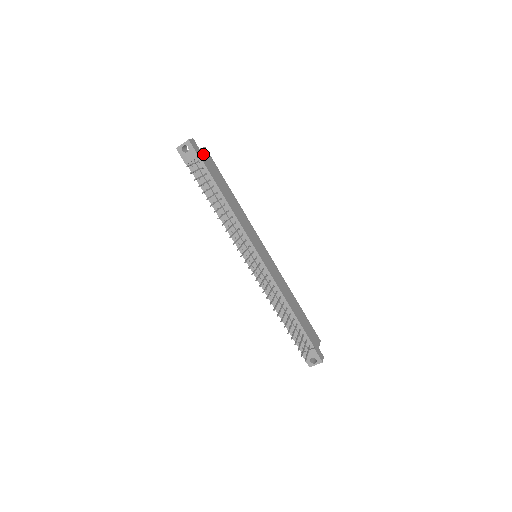
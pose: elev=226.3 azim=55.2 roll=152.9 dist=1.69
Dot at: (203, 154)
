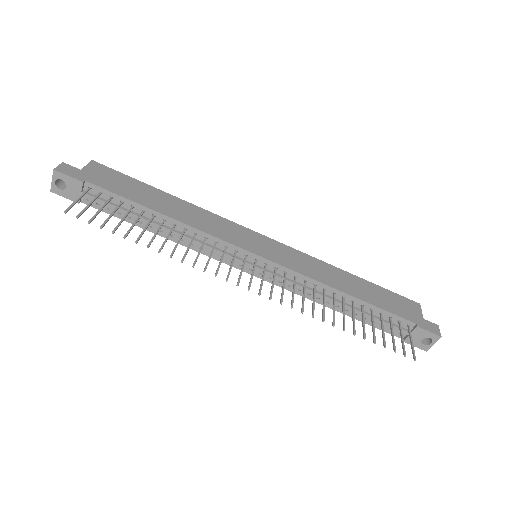
Dot at: (91, 173)
